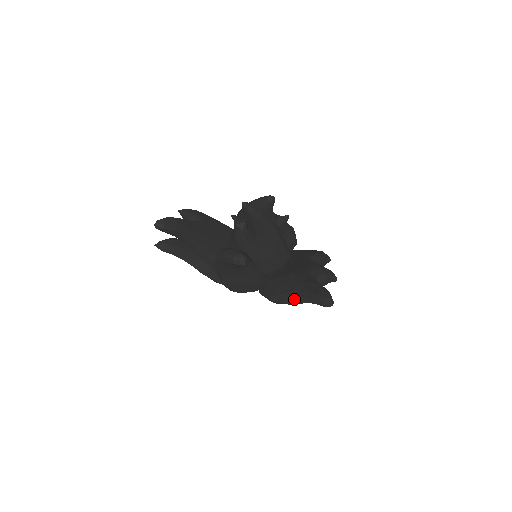
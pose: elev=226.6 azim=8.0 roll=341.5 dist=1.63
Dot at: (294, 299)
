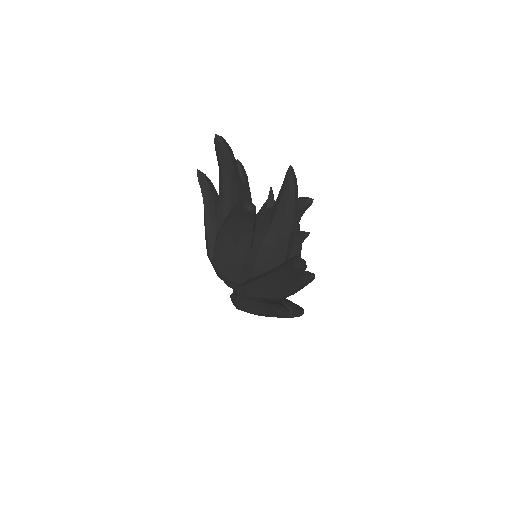
Dot at: (255, 303)
